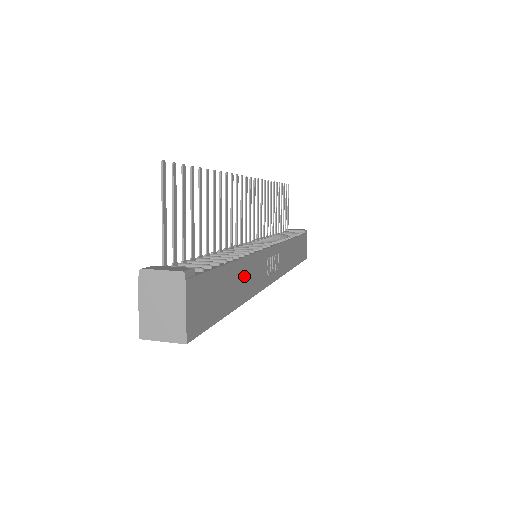
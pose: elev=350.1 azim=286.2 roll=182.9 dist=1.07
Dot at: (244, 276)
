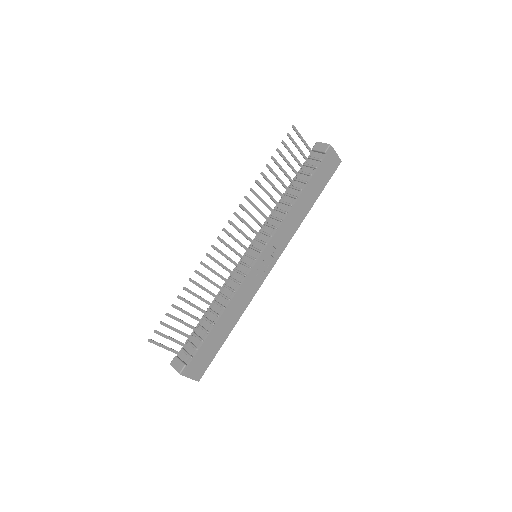
Dot at: (230, 314)
